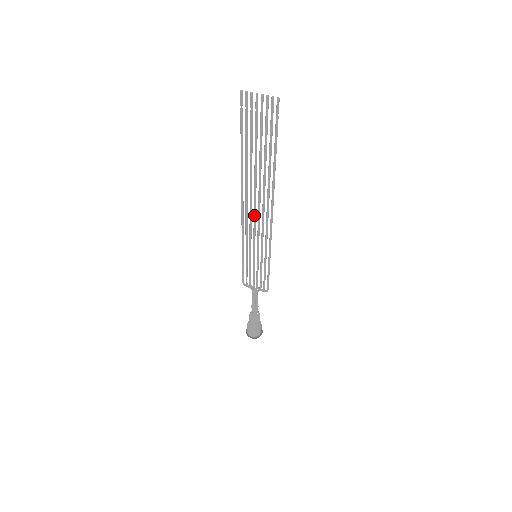
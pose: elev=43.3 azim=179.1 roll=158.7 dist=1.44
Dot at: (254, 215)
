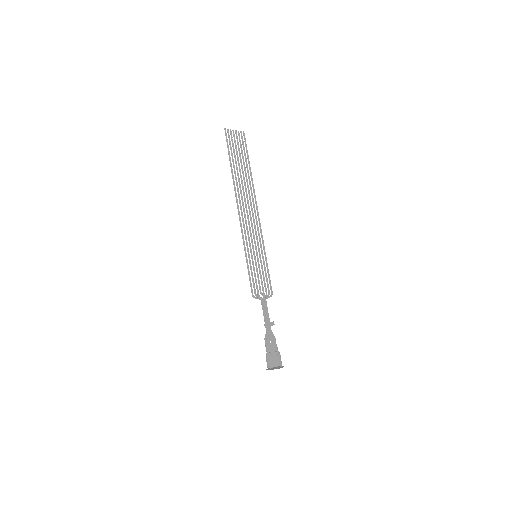
Dot at: (247, 214)
